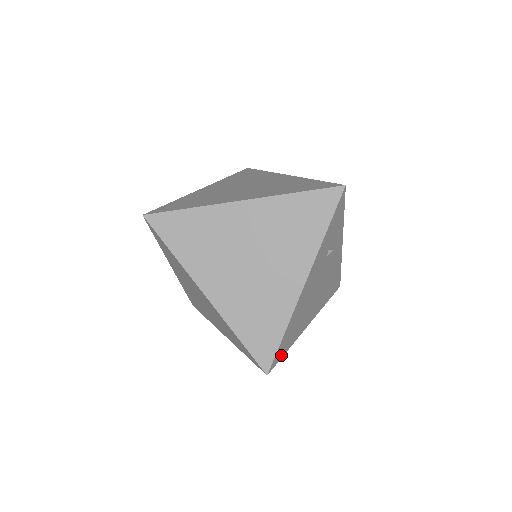
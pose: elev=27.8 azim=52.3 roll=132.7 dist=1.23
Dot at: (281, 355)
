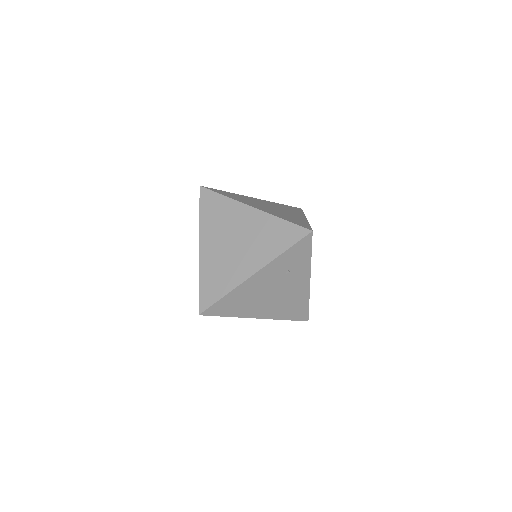
Dot at: (218, 313)
